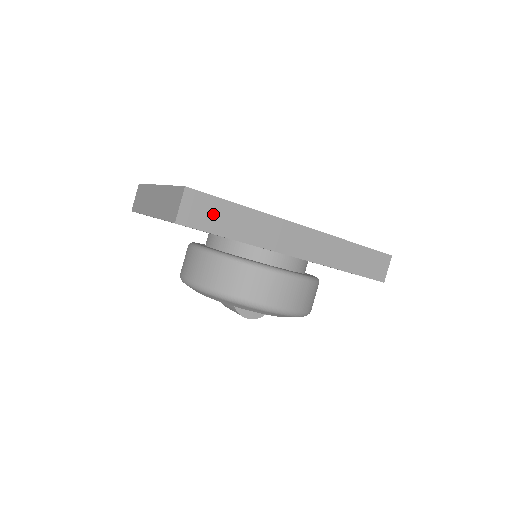
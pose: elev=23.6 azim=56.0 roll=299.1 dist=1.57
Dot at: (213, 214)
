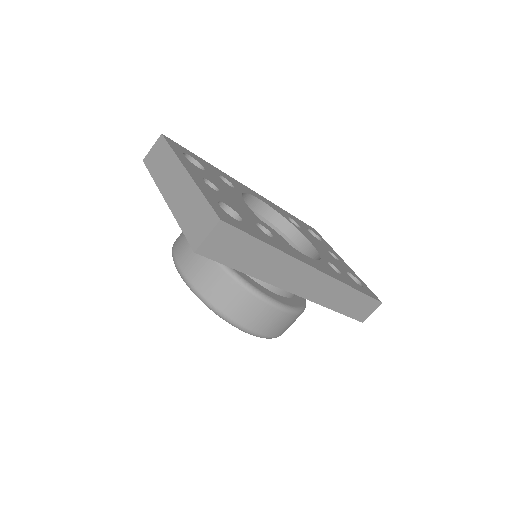
Dot at: (237, 249)
